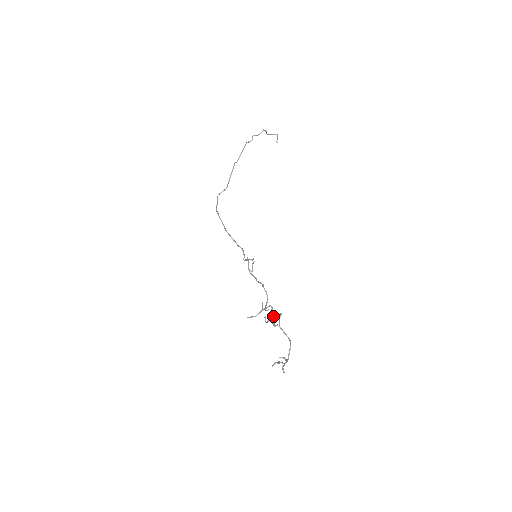
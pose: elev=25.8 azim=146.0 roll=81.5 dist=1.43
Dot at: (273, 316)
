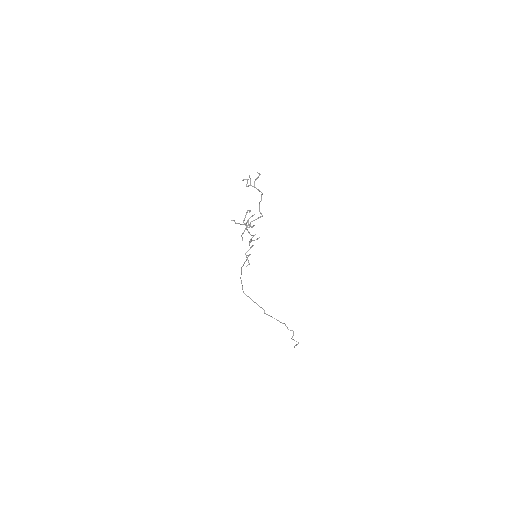
Dot at: (252, 221)
